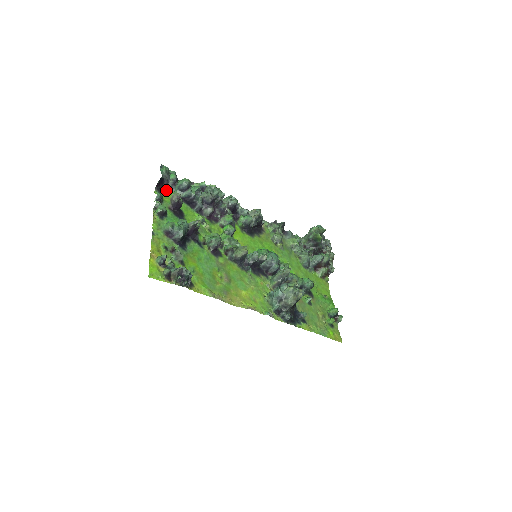
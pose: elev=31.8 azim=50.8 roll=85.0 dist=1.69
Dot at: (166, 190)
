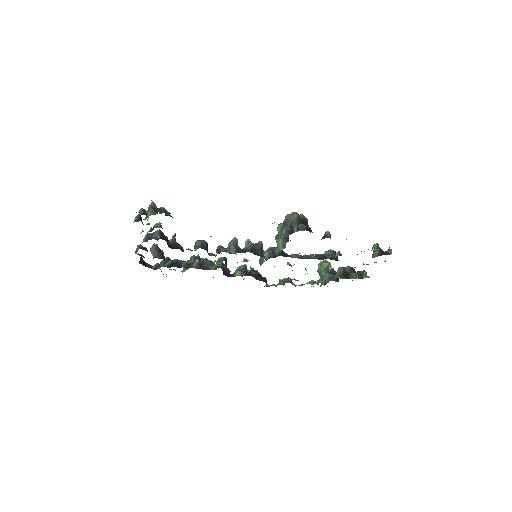
Dot at: (151, 268)
